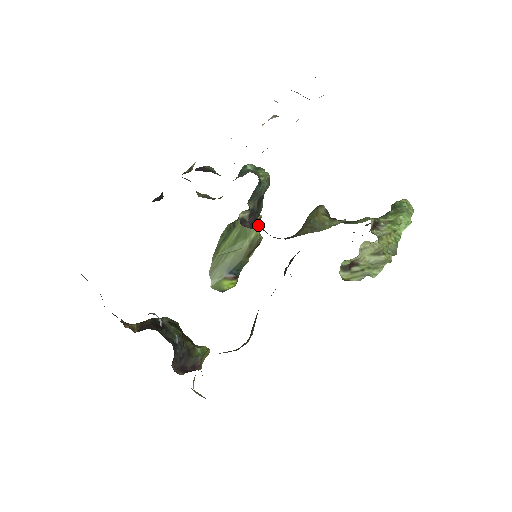
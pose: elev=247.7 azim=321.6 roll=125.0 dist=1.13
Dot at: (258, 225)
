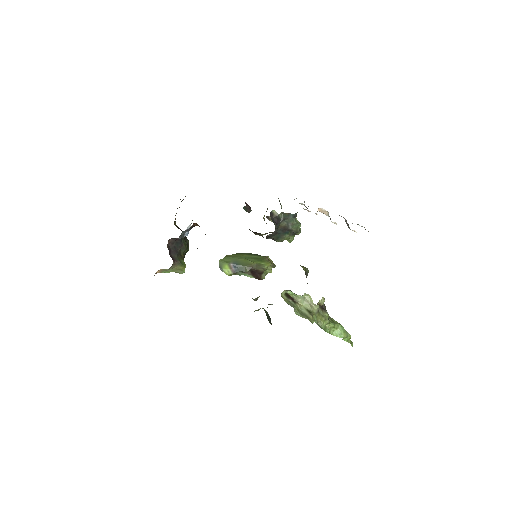
Dot at: (275, 224)
